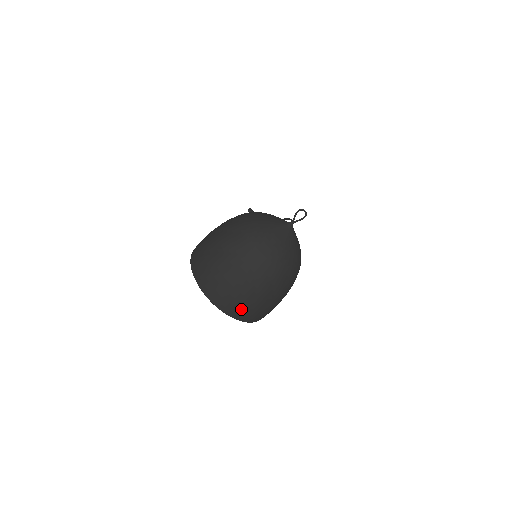
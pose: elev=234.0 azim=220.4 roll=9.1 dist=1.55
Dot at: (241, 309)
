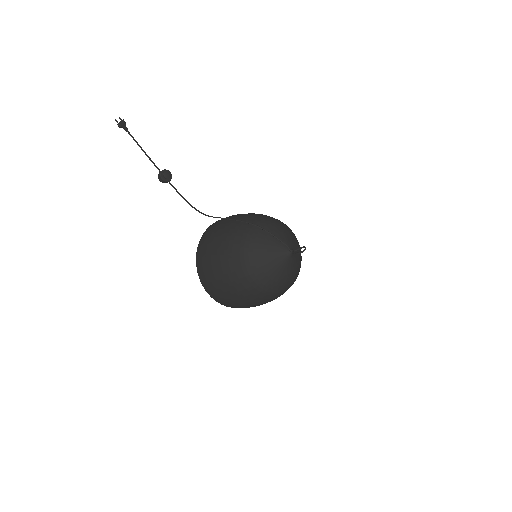
Dot at: occluded
